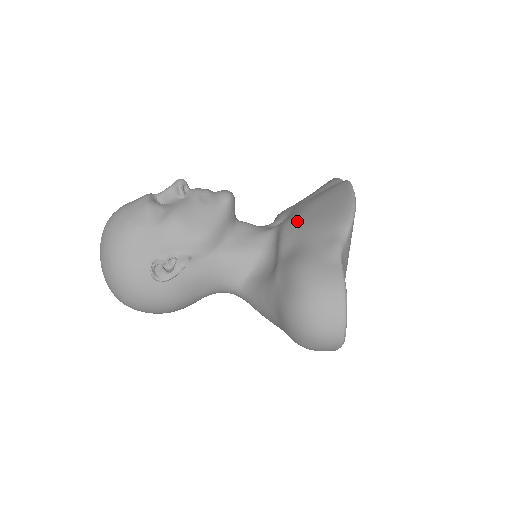
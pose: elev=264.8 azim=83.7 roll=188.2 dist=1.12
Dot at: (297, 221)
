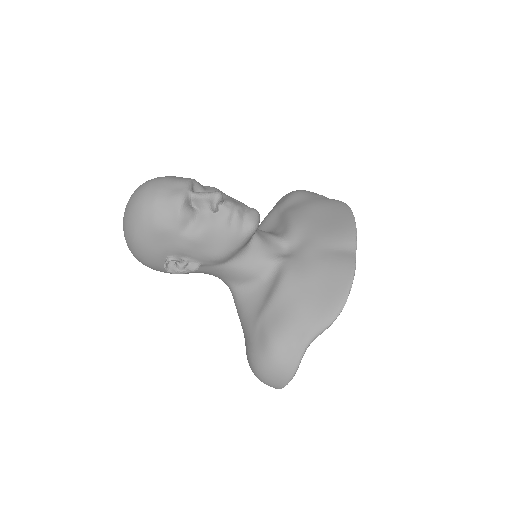
Dot at: (296, 284)
